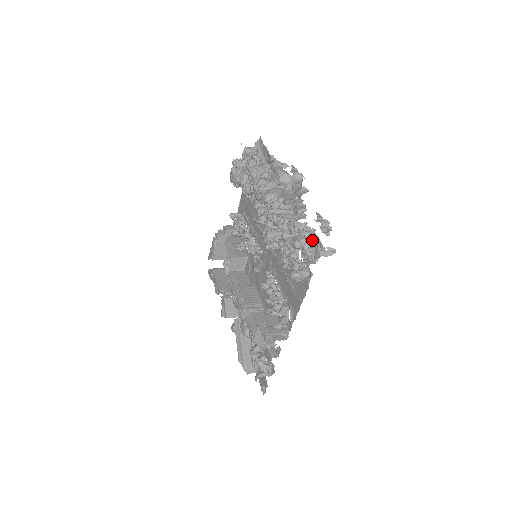
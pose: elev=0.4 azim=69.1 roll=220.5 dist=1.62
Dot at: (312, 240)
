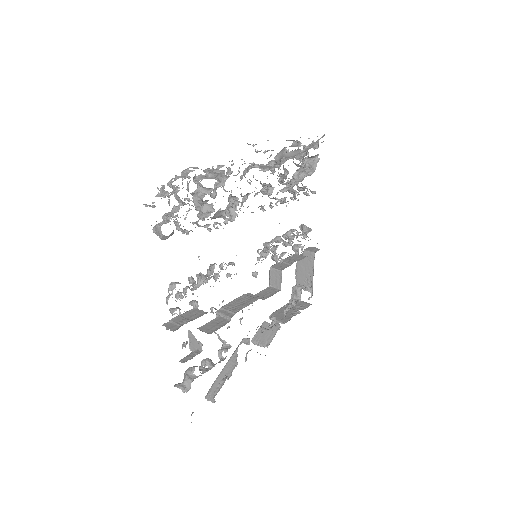
Dot at: occluded
